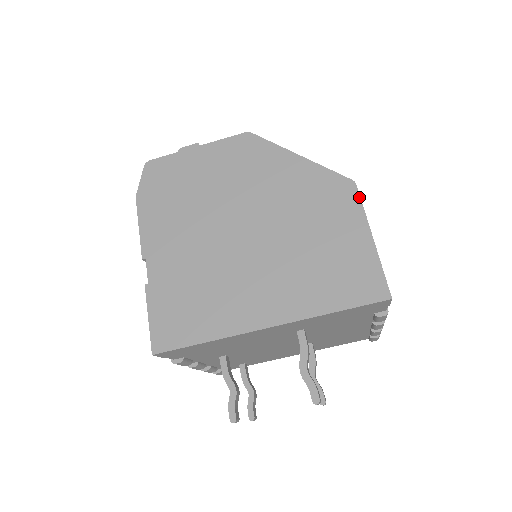
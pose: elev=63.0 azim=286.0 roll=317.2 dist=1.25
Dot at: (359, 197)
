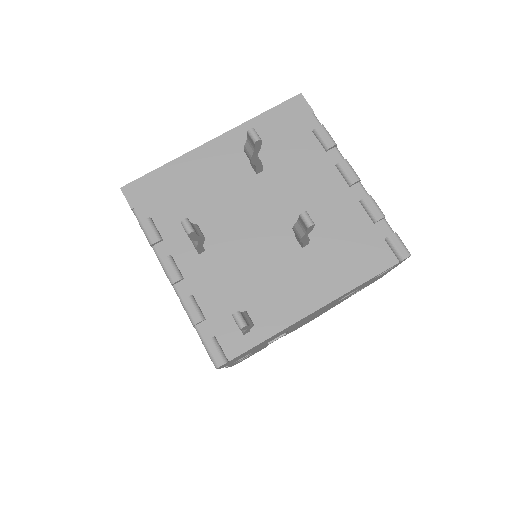
Dot at: occluded
